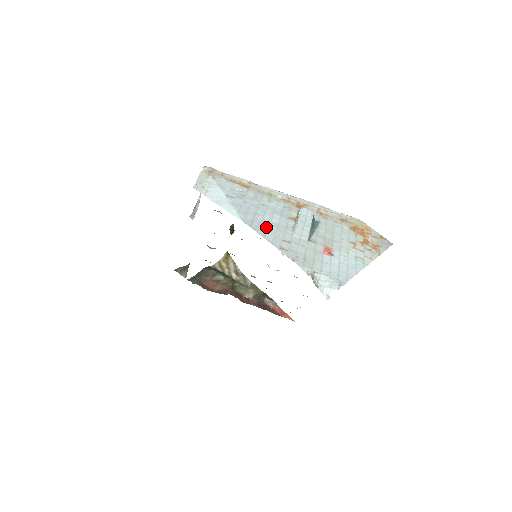
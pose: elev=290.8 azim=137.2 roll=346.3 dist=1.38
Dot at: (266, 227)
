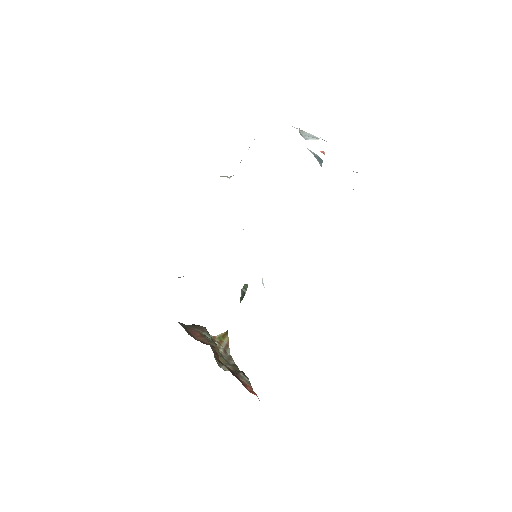
Dot at: occluded
